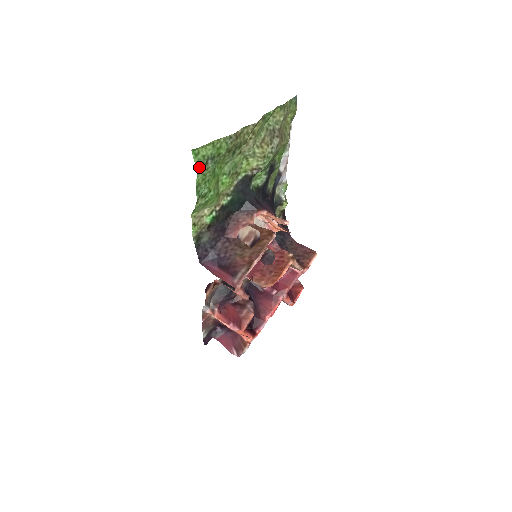
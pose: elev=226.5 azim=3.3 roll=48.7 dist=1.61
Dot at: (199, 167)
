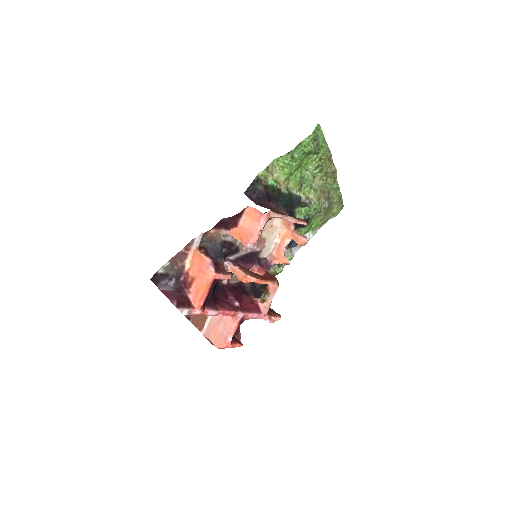
Dot at: (313, 135)
